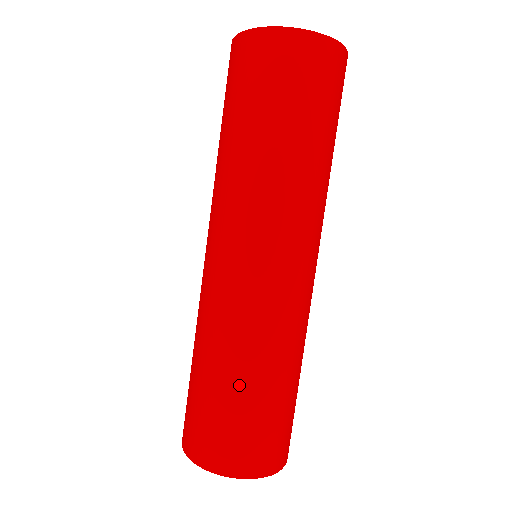
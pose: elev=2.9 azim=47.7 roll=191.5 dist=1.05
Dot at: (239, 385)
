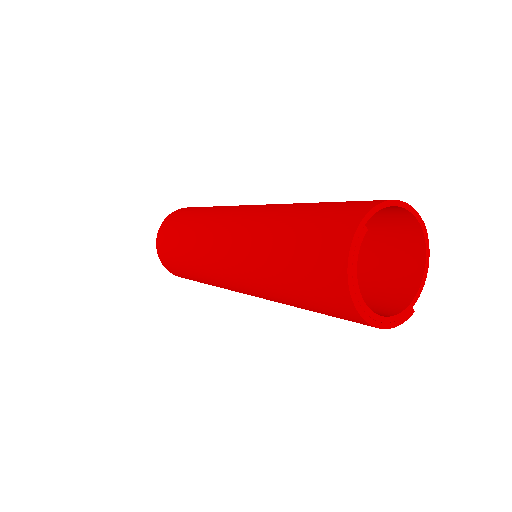
Dot at: occluded
